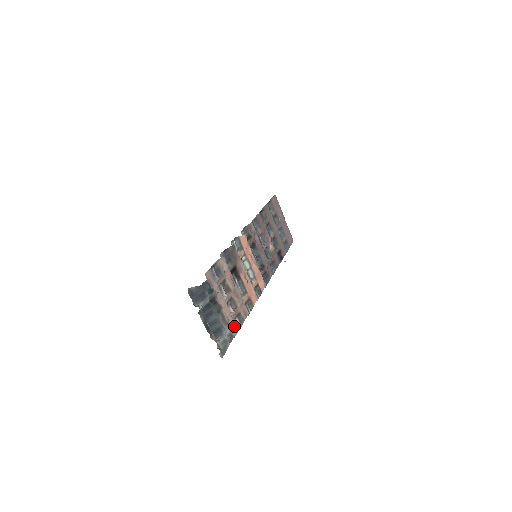
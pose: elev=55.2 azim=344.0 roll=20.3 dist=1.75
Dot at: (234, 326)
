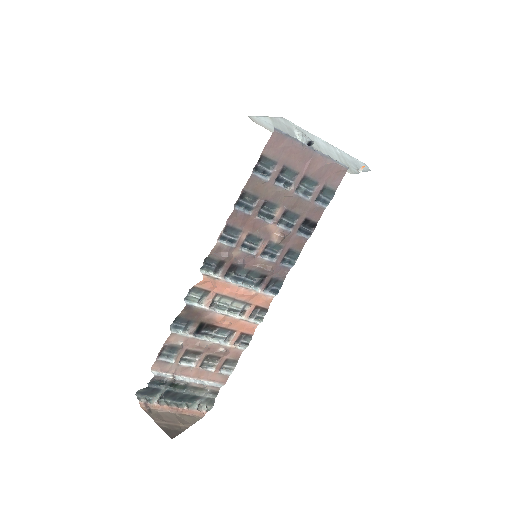
Dot at: (221, 376)
